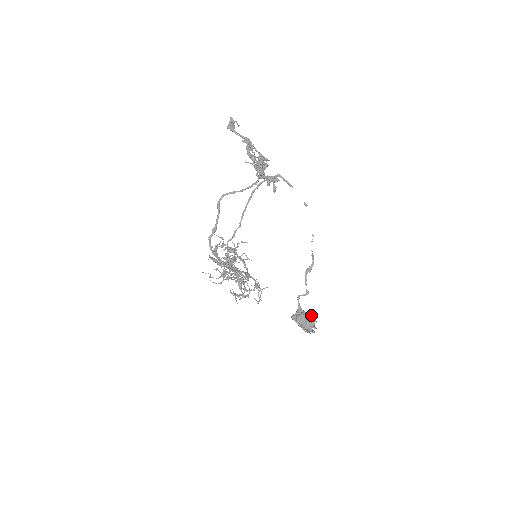
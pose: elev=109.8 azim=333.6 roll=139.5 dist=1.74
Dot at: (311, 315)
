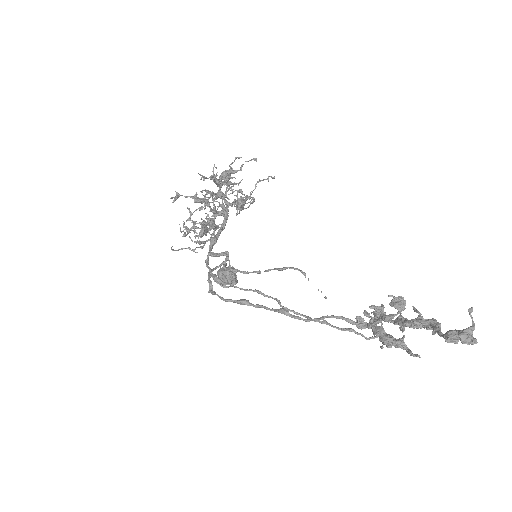
Dot at: occluded
